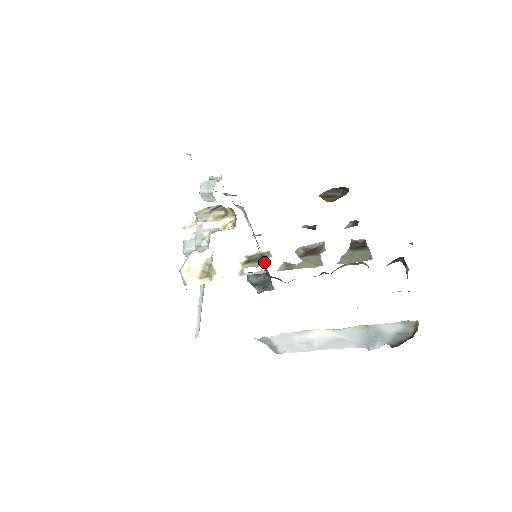
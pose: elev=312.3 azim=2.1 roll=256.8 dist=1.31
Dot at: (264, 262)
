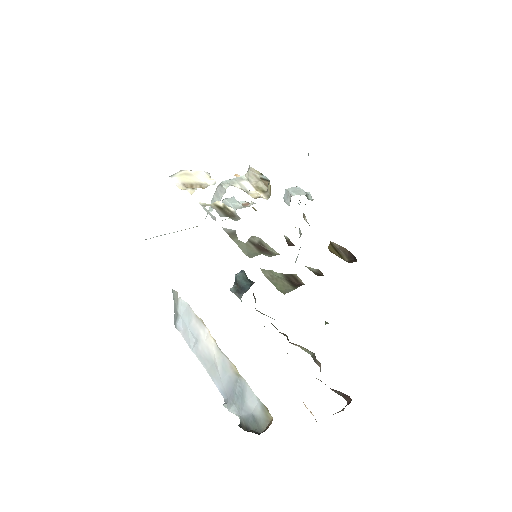
Dot at: occluded
